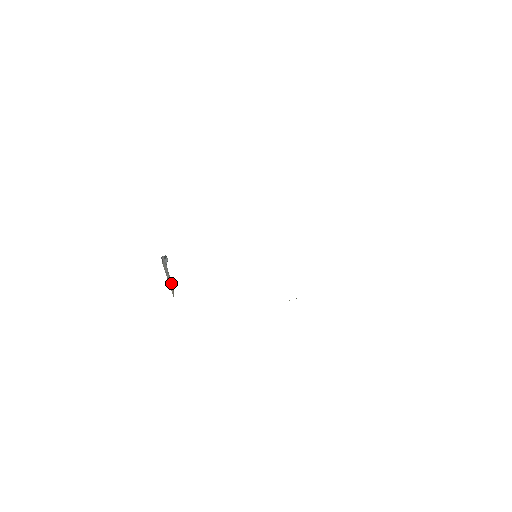
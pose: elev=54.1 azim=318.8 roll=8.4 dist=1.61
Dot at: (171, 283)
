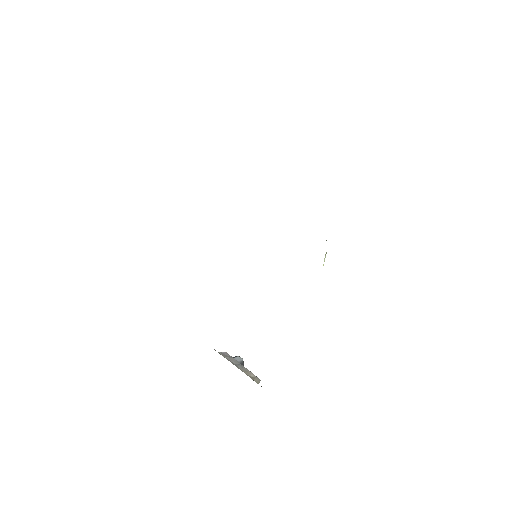
Dot at: (251, 374)
